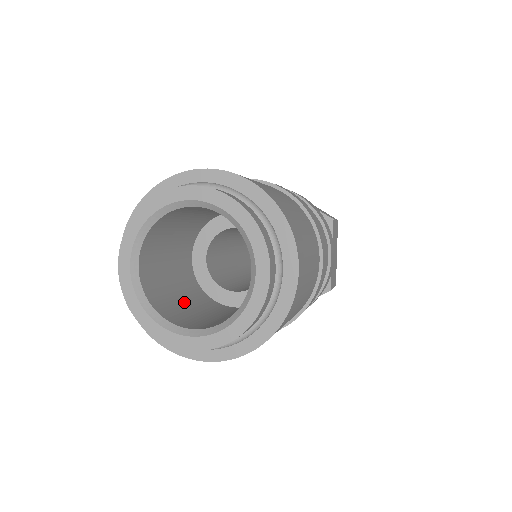
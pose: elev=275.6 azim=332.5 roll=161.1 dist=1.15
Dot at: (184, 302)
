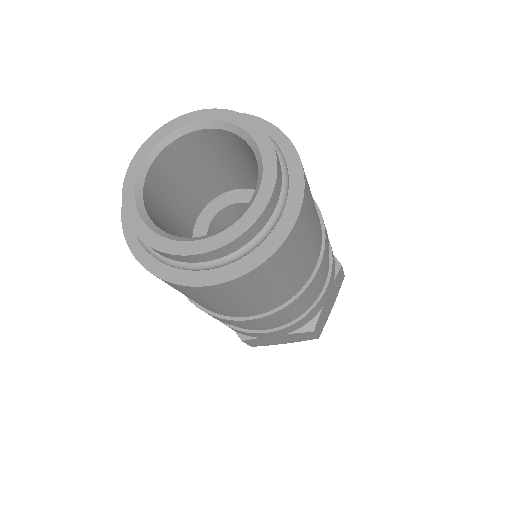
Dot at: occluded
